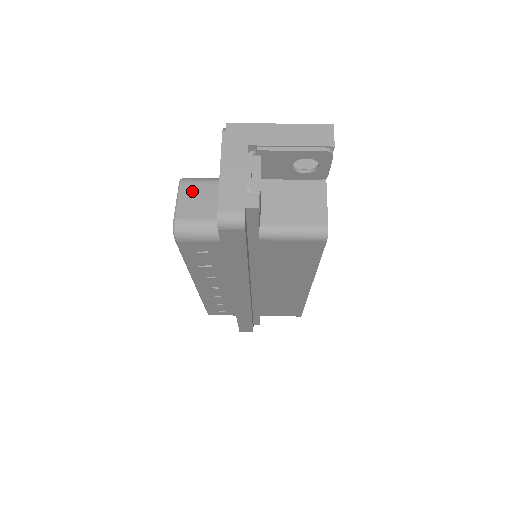
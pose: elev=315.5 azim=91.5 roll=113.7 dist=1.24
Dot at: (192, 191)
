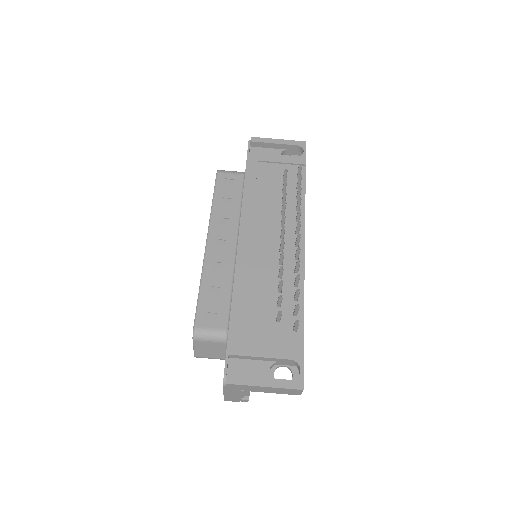
Dot at: (203, 346)
